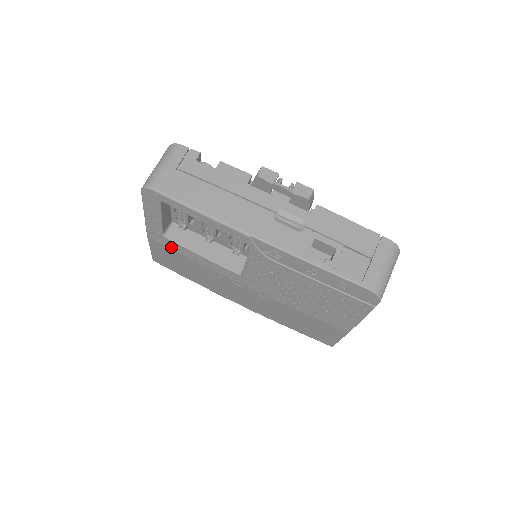
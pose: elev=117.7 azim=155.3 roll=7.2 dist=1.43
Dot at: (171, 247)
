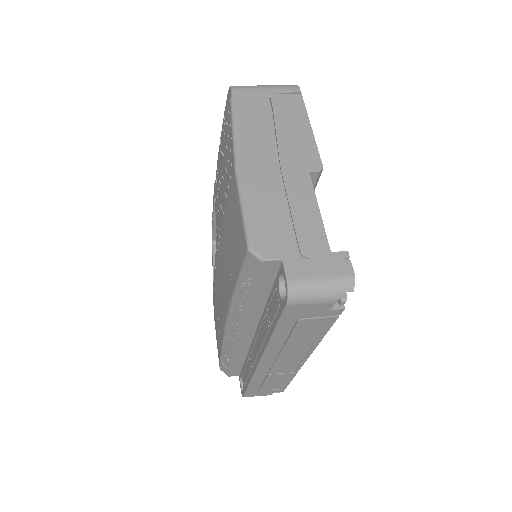
Dot at: occluded
